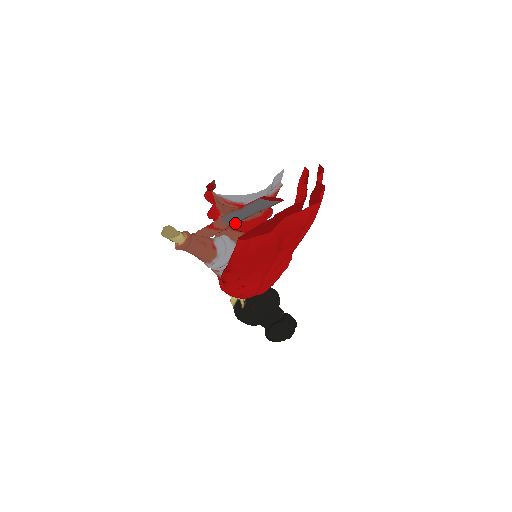
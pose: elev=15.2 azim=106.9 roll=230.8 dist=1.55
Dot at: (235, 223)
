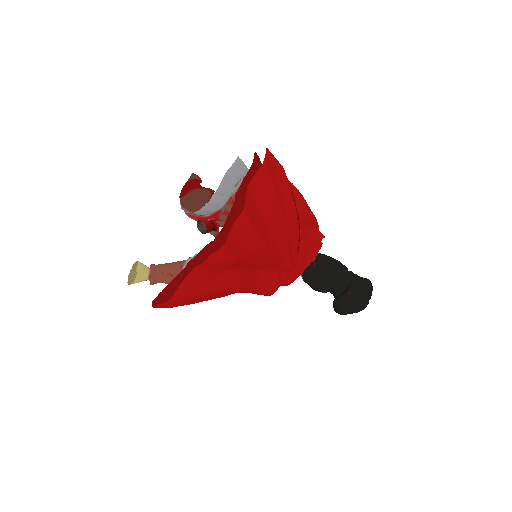
Dot at: (221, 224)
